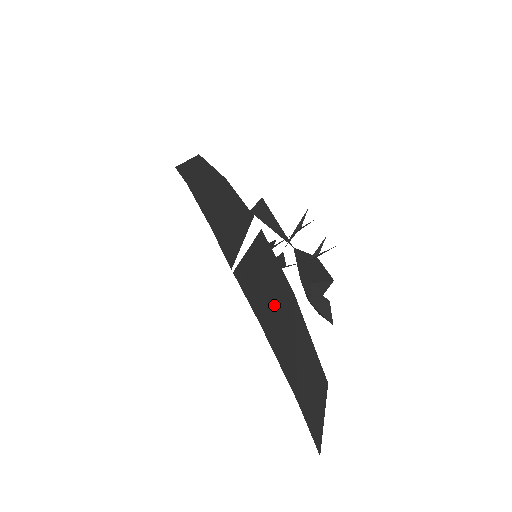
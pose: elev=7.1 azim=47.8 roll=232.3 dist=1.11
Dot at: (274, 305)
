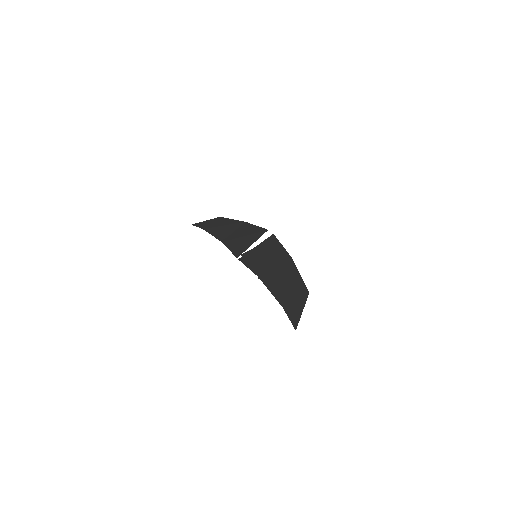
Dot at: (274, 265)
